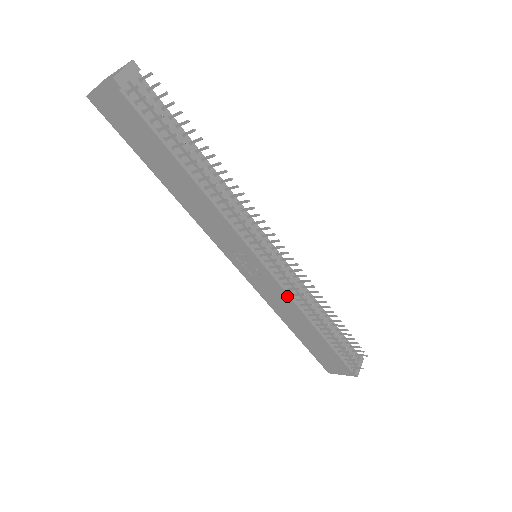
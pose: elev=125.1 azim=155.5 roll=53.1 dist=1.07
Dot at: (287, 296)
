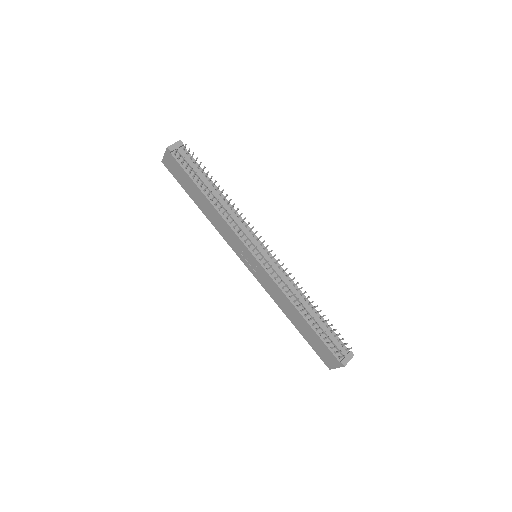
Dot at: (275, 283)
